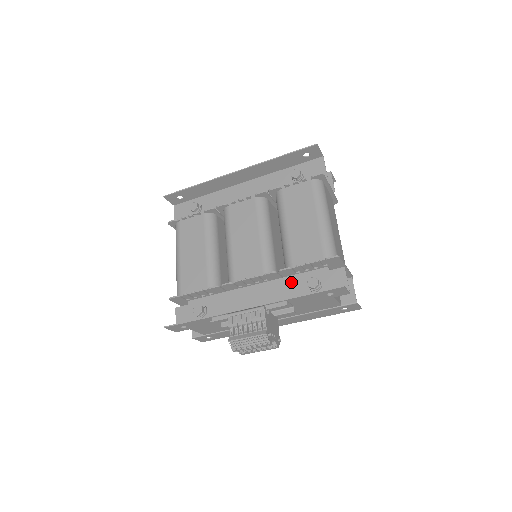
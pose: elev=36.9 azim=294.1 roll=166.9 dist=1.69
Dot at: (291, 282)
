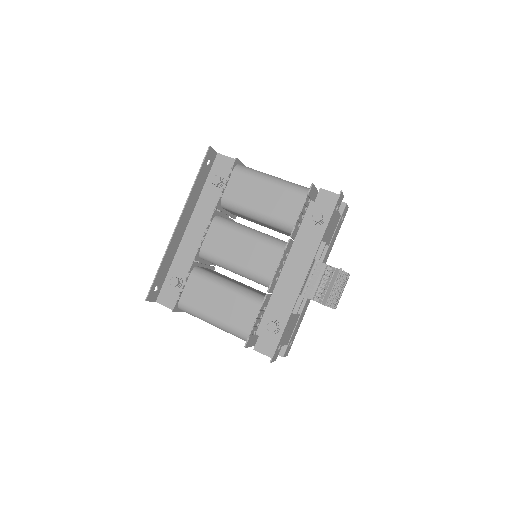
Dot at: (303, 235)
